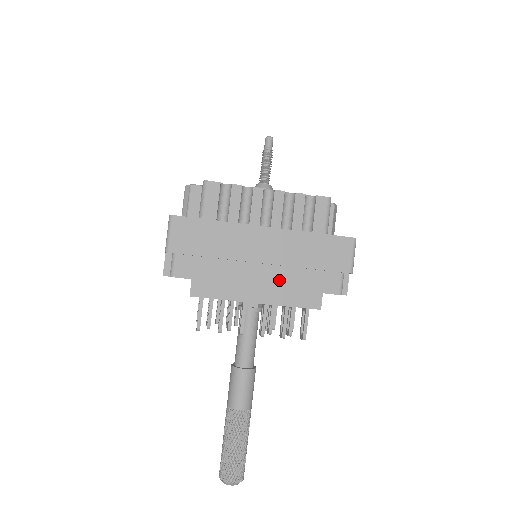
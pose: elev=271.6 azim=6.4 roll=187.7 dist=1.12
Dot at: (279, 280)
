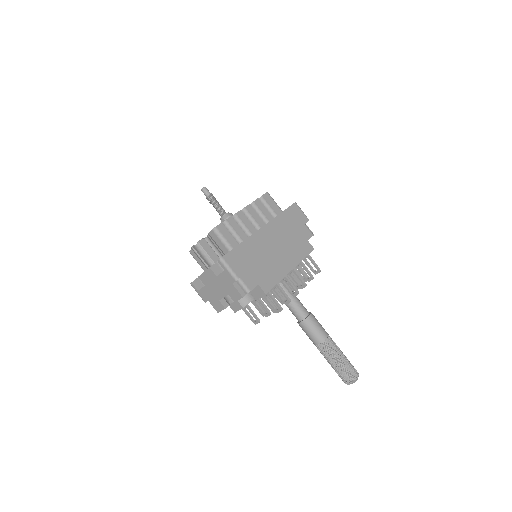
Dot at: (288, 250)
